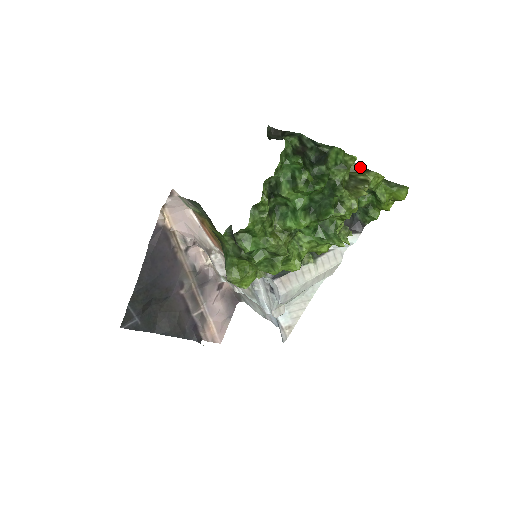
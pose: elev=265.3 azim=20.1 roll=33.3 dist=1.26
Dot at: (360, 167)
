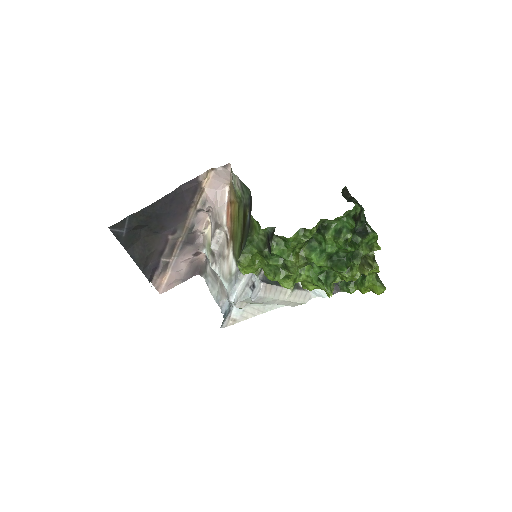
Dot at: (373, 255)
